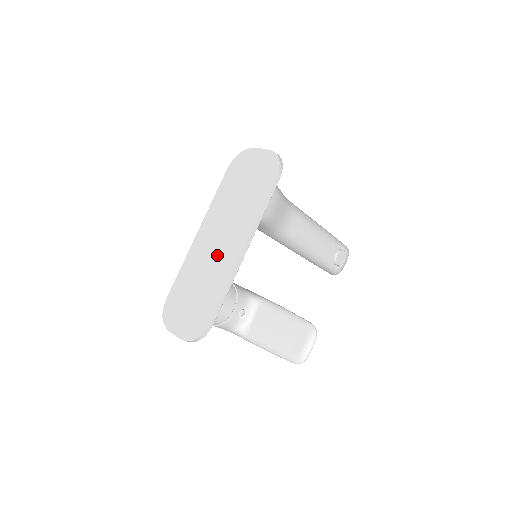
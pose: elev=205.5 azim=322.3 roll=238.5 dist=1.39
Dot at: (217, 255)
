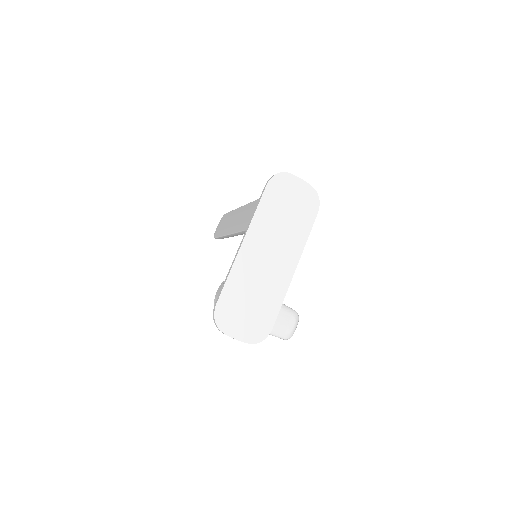
Dot at: (270, 270)
